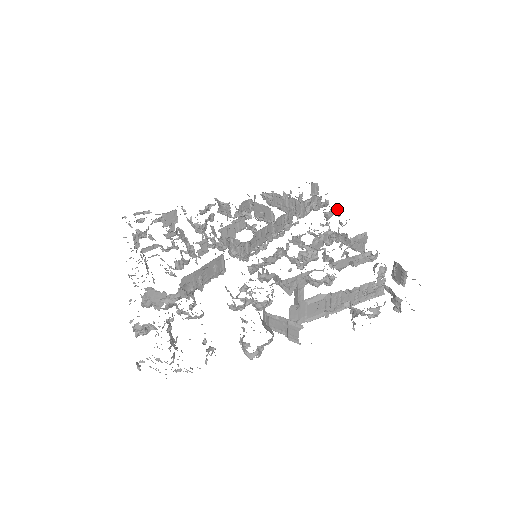
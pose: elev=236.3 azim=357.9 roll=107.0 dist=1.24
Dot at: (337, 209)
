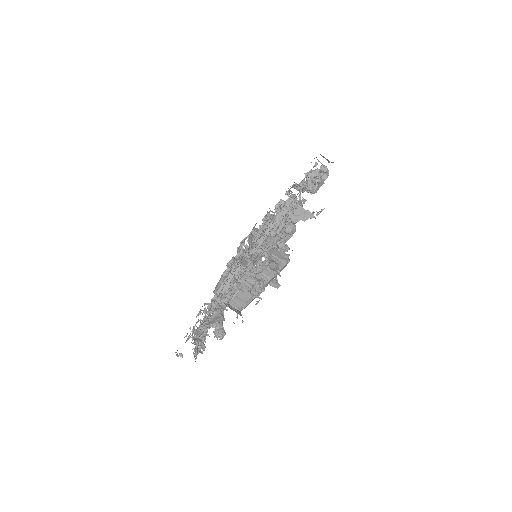
Dot at: (311, 180)
